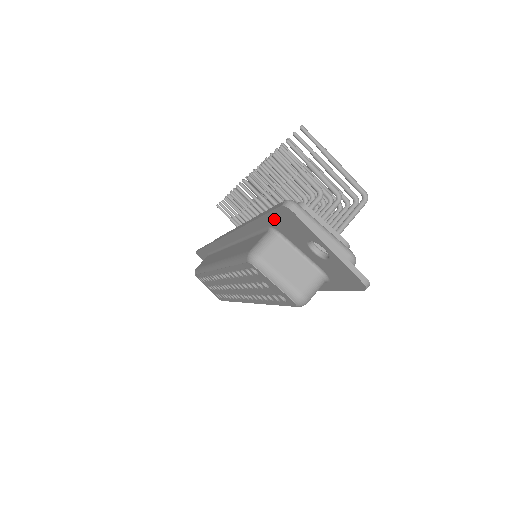
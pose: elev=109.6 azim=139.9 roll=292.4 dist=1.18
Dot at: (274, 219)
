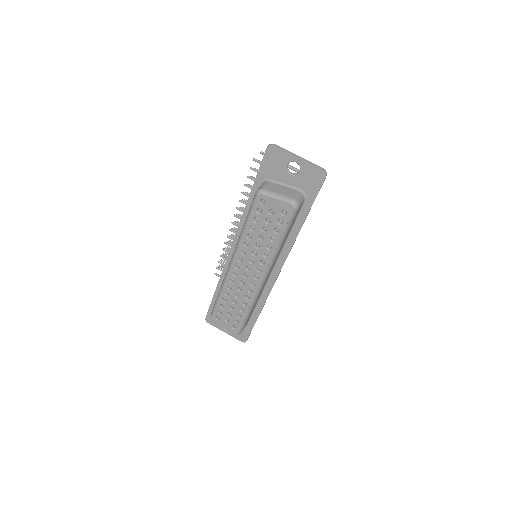
Dot at: (264, 168)
